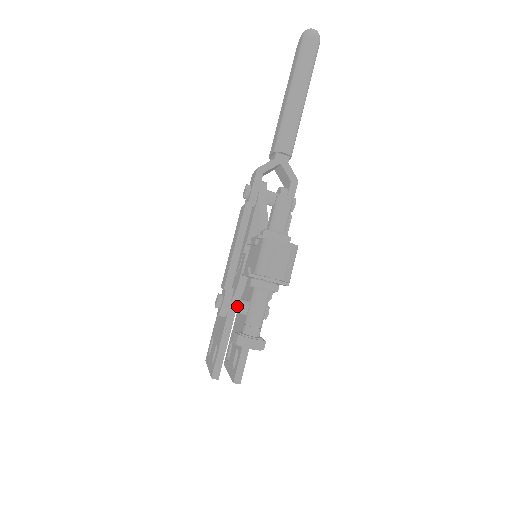
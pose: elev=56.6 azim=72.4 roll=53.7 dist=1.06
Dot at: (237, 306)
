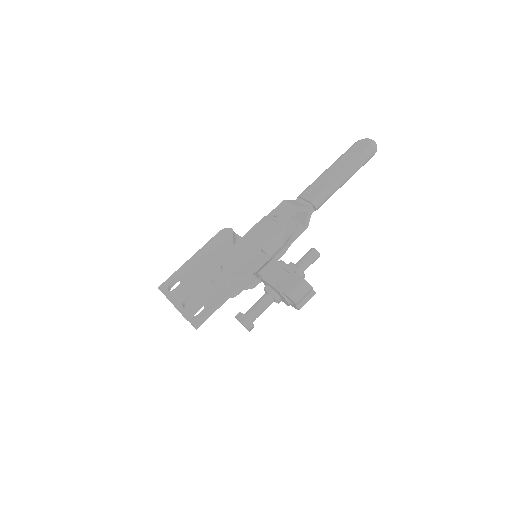
Dot at: occluded
